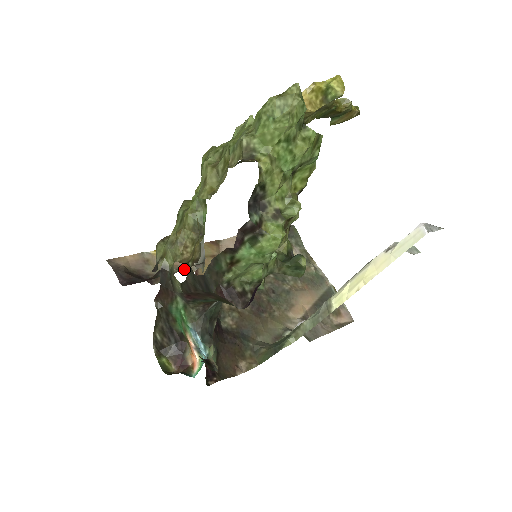
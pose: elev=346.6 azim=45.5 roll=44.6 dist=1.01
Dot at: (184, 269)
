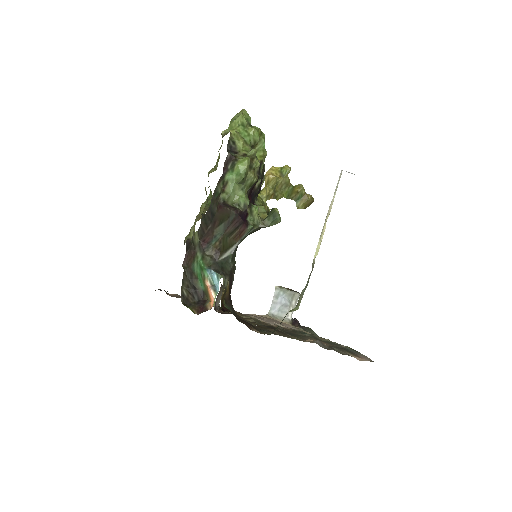
Dot at: occluded
